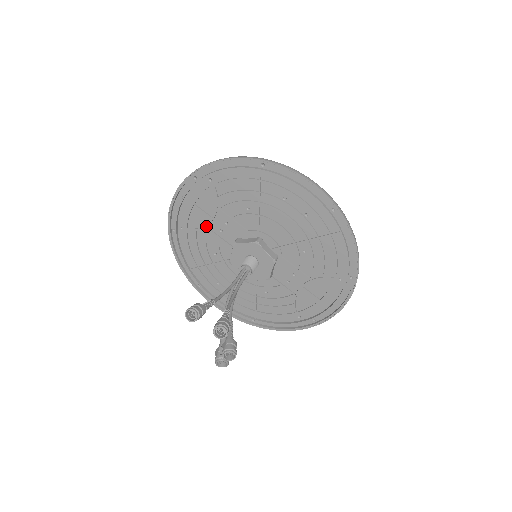
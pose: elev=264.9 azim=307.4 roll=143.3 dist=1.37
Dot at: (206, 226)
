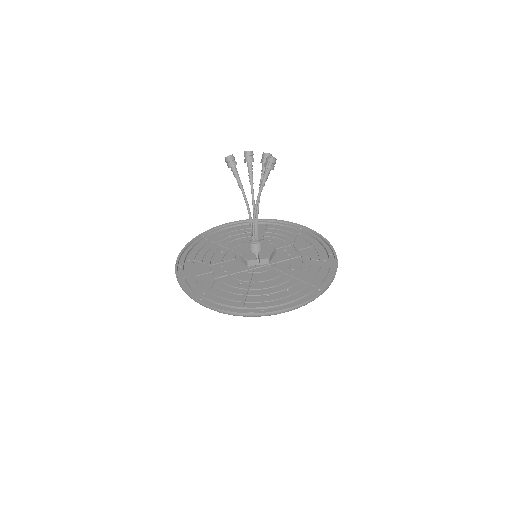
Dot at: (215, 278)
